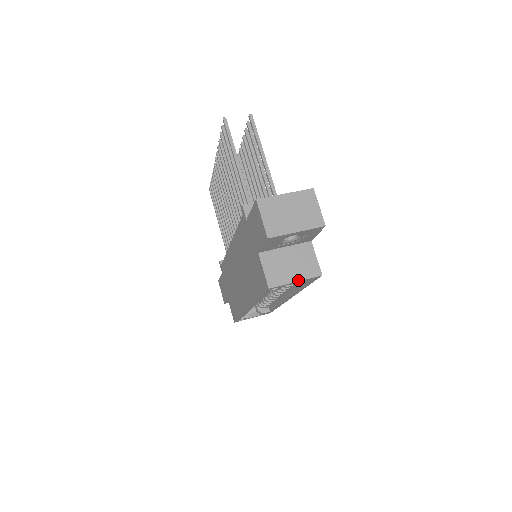
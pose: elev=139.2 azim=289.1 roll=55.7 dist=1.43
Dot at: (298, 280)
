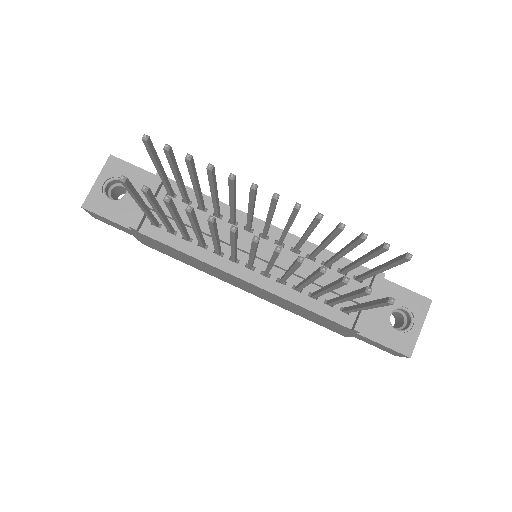
Dot at: occluded
